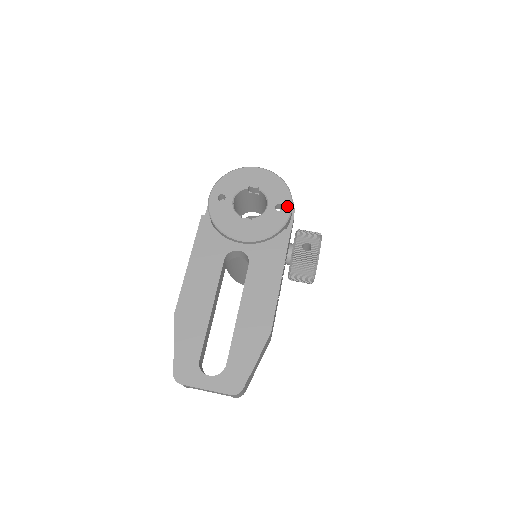
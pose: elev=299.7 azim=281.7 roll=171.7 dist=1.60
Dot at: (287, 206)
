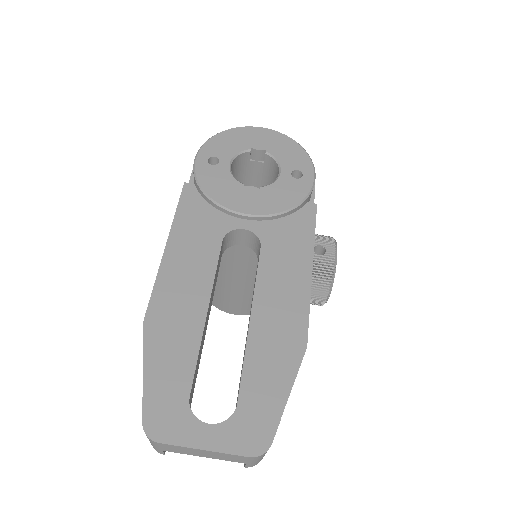
Dot at: (308, 173)
